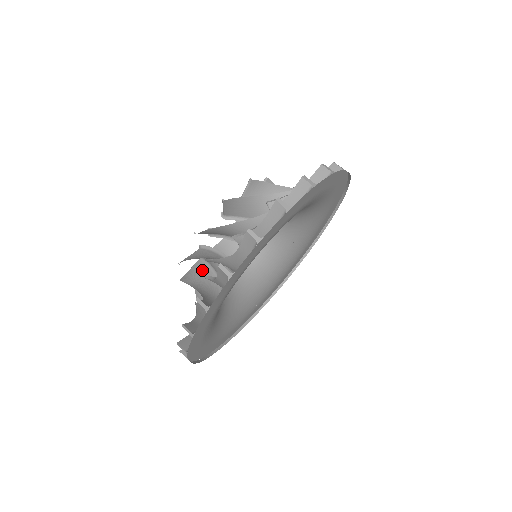
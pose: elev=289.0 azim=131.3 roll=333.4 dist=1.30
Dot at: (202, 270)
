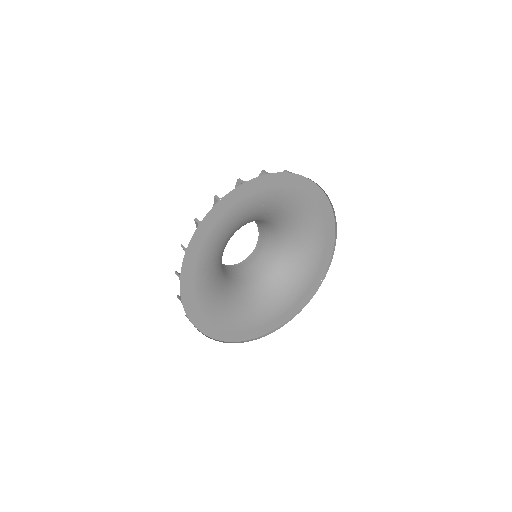
Dot at: occluded
